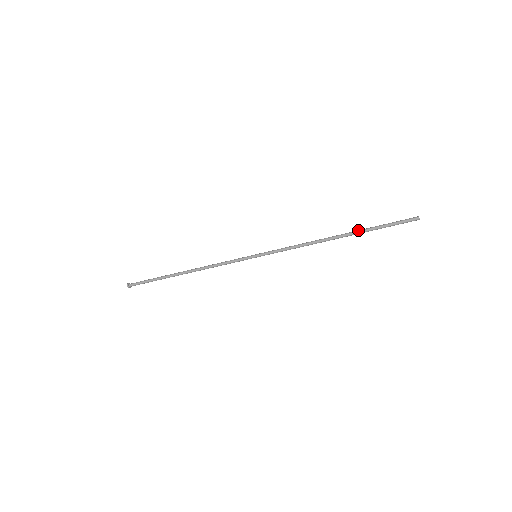
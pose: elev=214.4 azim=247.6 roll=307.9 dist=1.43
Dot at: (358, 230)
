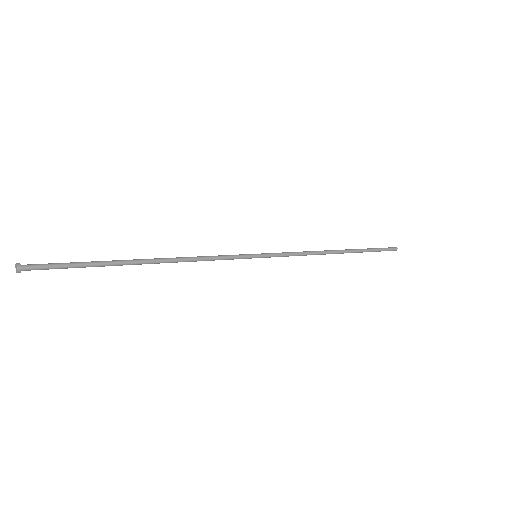
Dot at: (357, 251)
